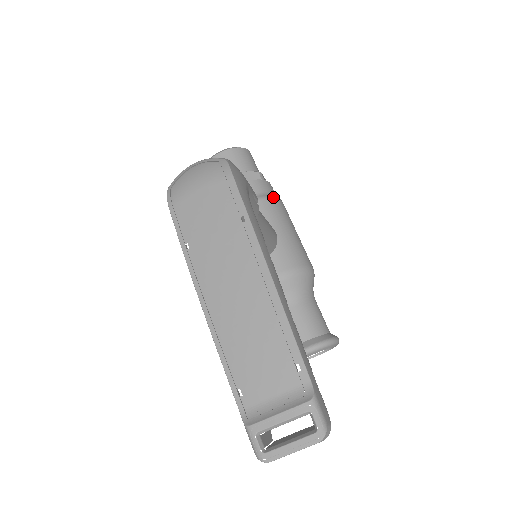
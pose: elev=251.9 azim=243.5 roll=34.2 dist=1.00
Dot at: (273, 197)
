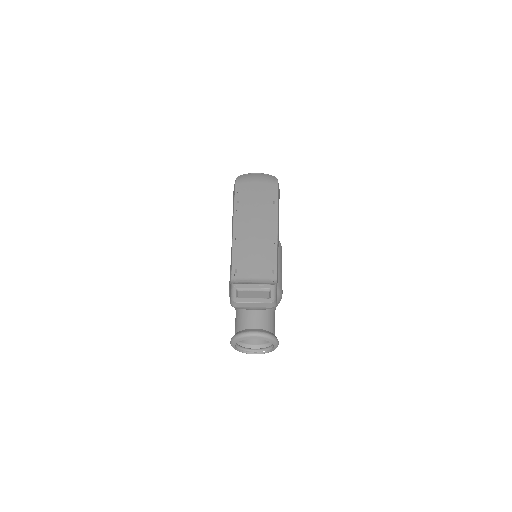
Dot at: occluded
